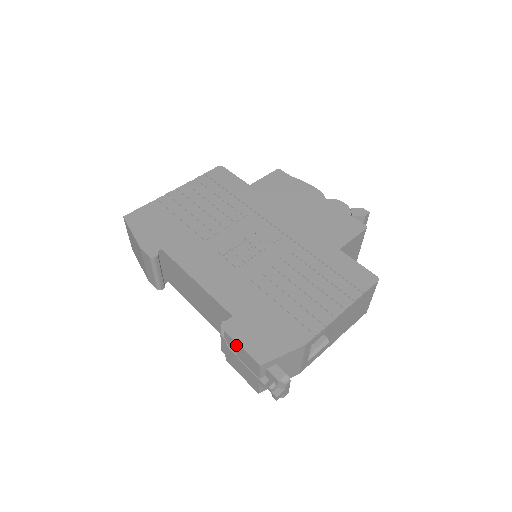
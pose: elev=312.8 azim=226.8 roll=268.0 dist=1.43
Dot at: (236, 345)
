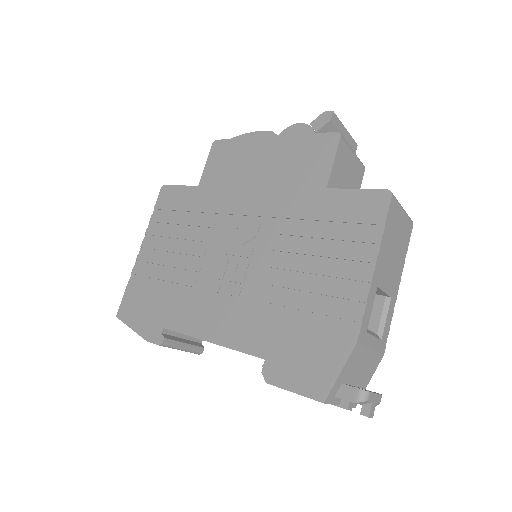
Dot at: (288, 390)
